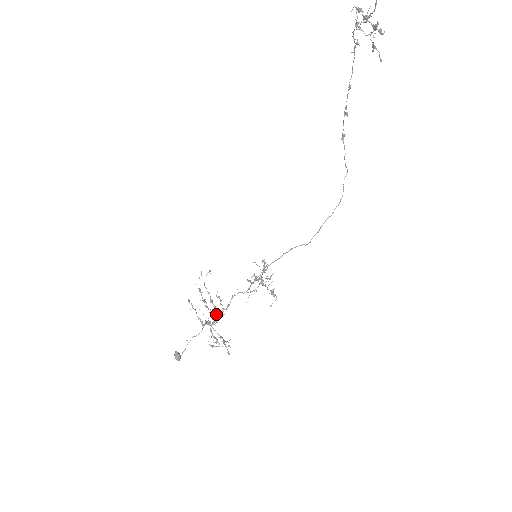
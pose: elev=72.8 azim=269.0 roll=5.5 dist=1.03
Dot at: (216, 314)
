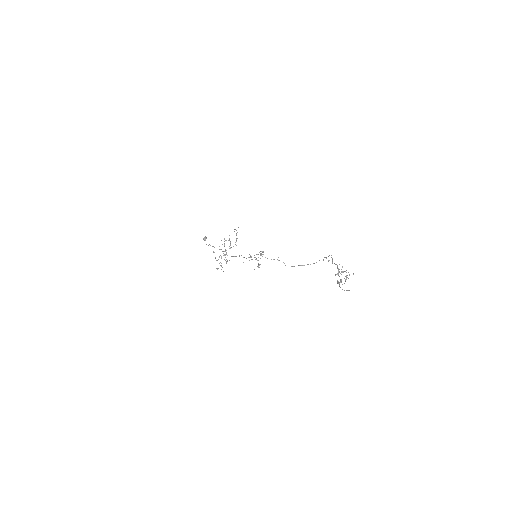
Dot at: occluded
